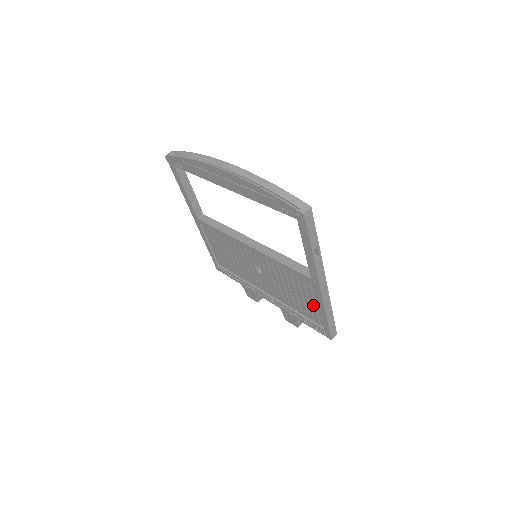
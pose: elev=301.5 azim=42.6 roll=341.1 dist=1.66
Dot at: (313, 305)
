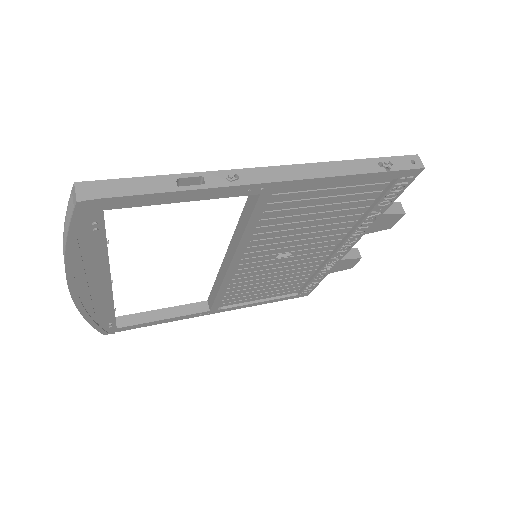
Dot at: (338, 192)
